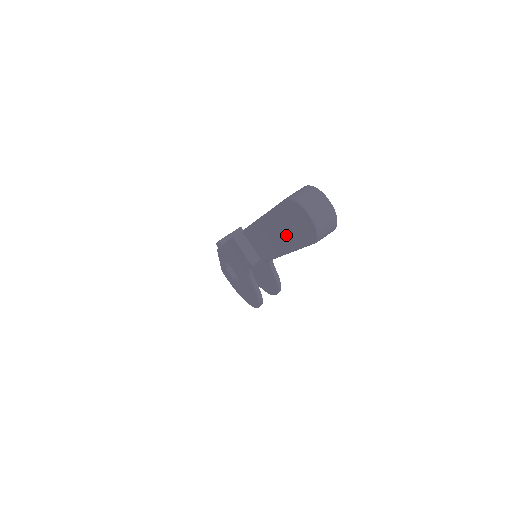
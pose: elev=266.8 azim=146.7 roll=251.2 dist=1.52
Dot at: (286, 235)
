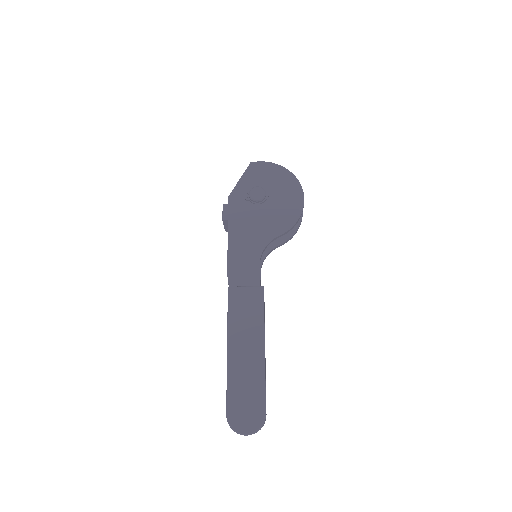
Dot at: occluded
